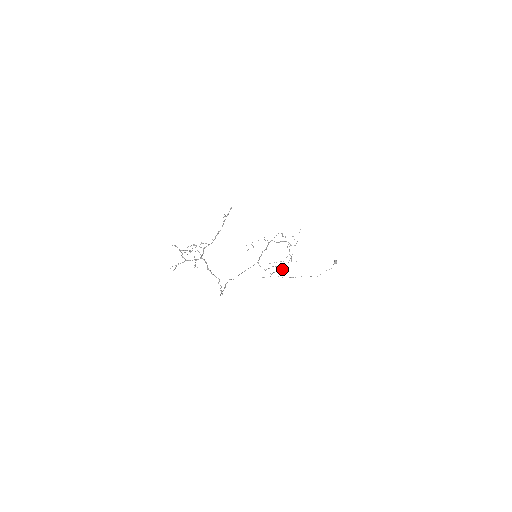
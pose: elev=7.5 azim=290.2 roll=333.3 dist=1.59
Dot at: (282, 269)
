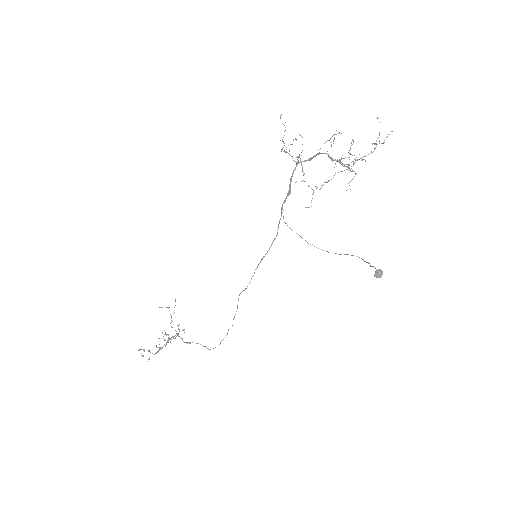
Dot at: occluded
